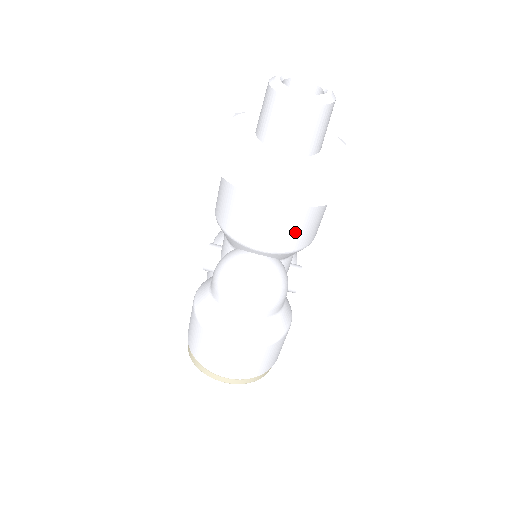
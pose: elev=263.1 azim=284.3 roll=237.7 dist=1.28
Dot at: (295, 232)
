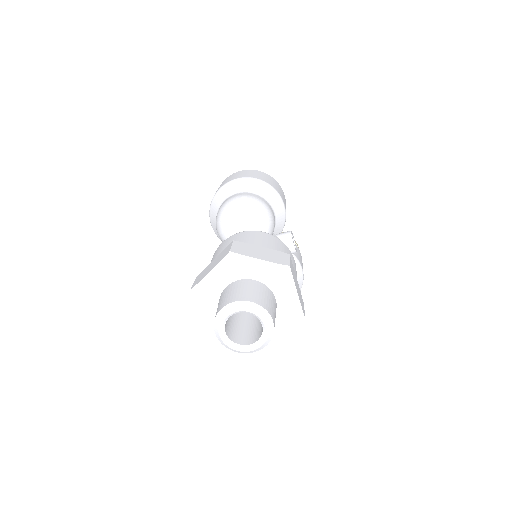
Dot at: occluded
